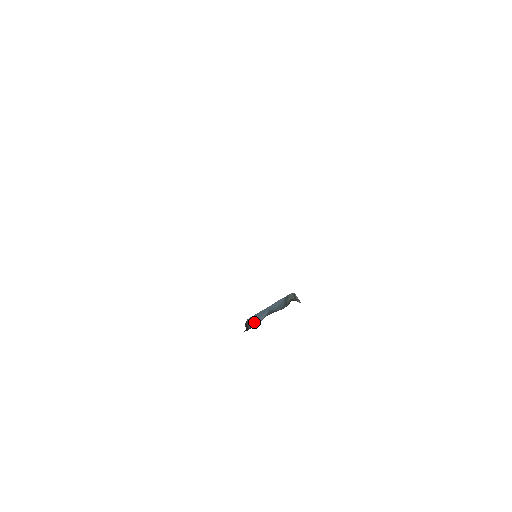
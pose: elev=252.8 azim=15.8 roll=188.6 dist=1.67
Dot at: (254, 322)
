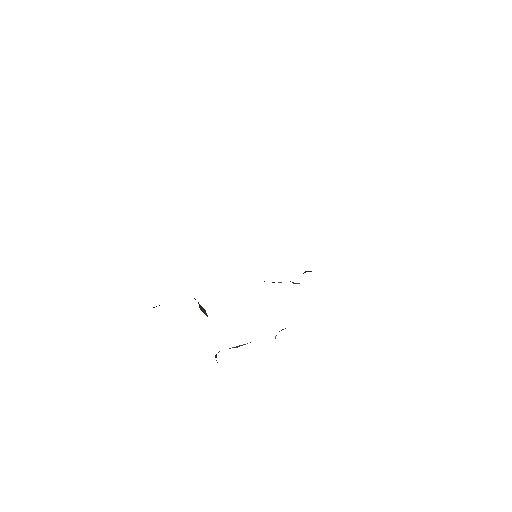
Dot at: (230, 348)
